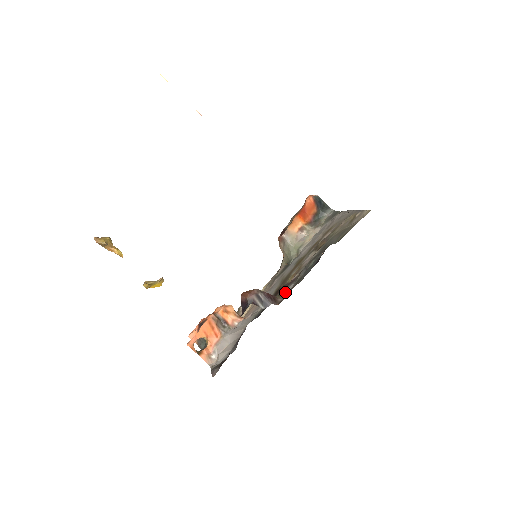
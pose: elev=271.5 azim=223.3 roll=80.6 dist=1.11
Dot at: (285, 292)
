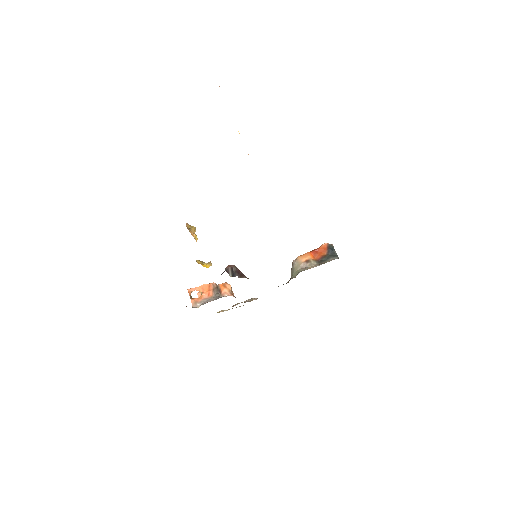
Dot at: occluded
